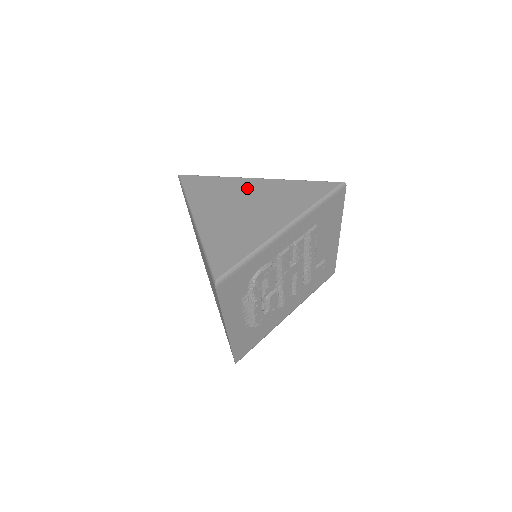
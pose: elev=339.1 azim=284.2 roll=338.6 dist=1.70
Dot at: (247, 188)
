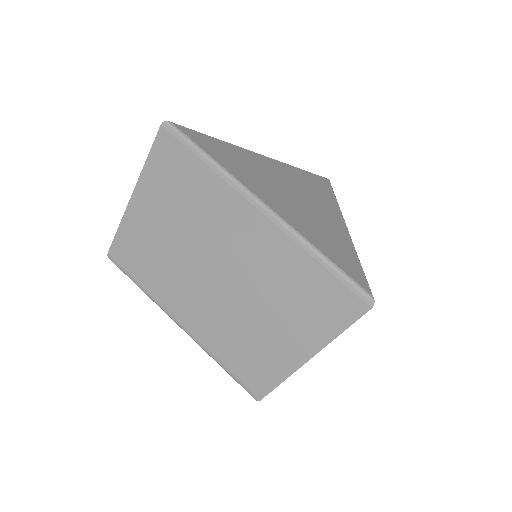
Dot at: (268, 167)
